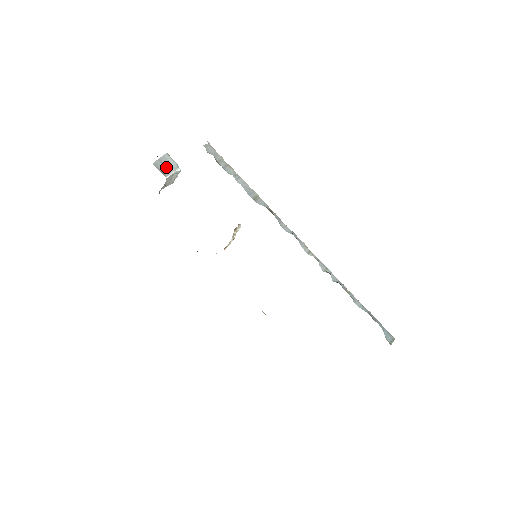
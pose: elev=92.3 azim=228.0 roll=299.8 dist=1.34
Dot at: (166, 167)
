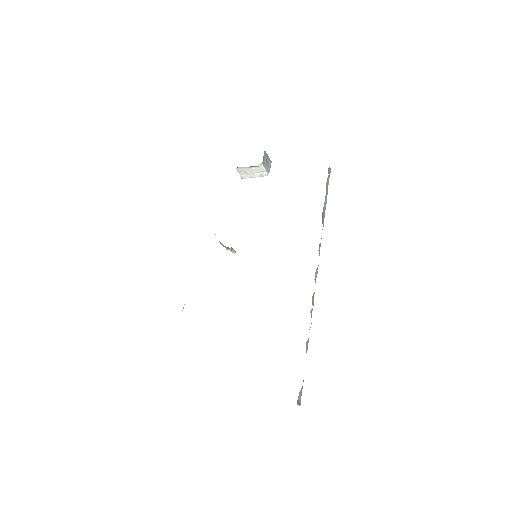
Dot at: (266, 162)
